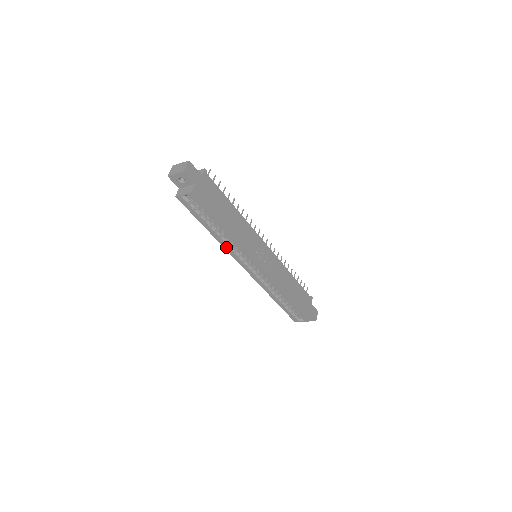
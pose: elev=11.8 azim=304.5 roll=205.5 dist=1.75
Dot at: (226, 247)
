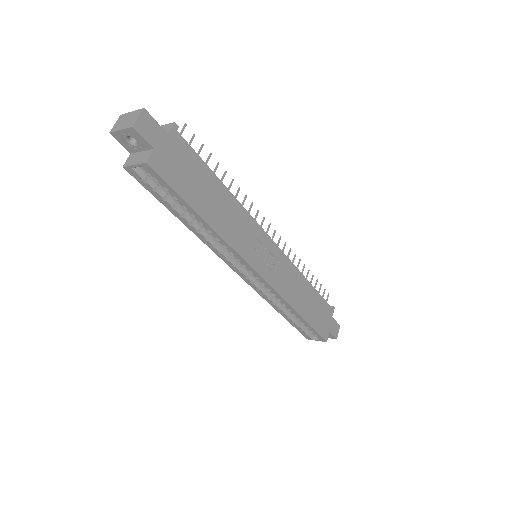
Dot at: (209, 245)
